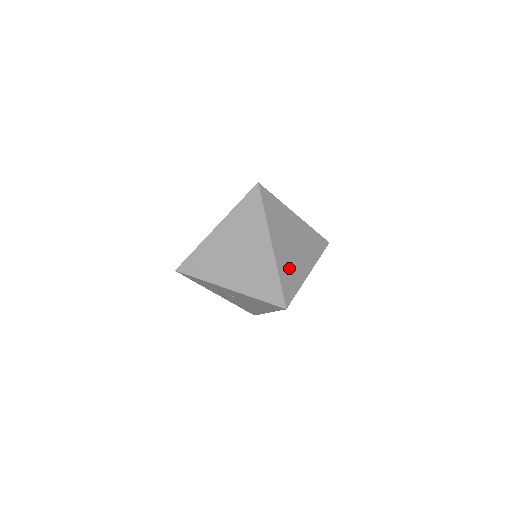
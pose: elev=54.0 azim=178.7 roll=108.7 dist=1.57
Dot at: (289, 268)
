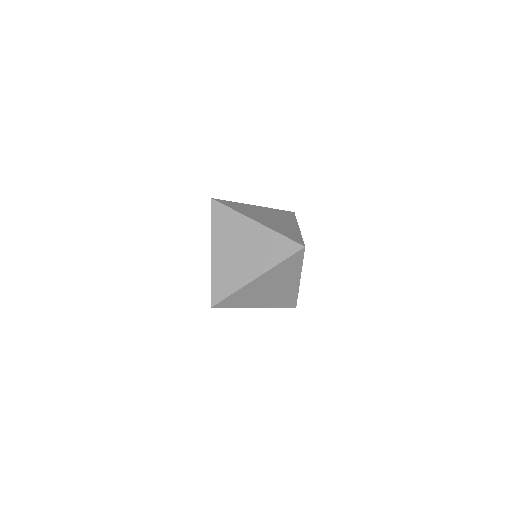
Dot at: occluded
